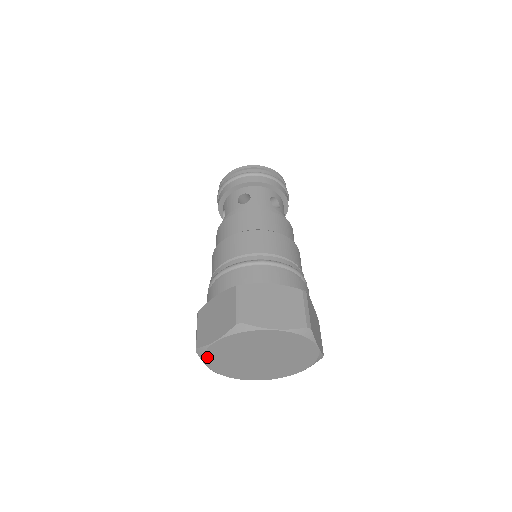
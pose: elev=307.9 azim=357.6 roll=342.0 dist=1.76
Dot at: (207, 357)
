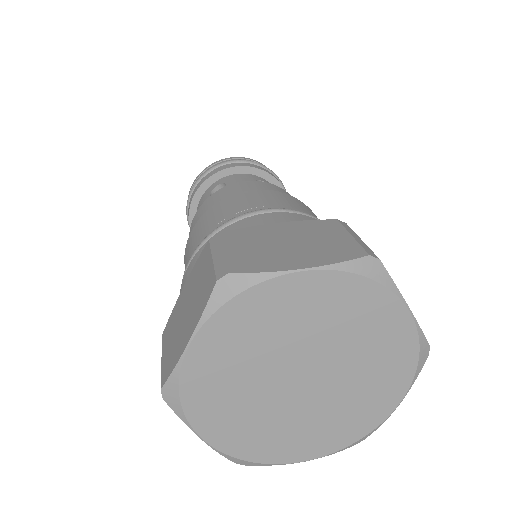
Dot at: (189, 406)
